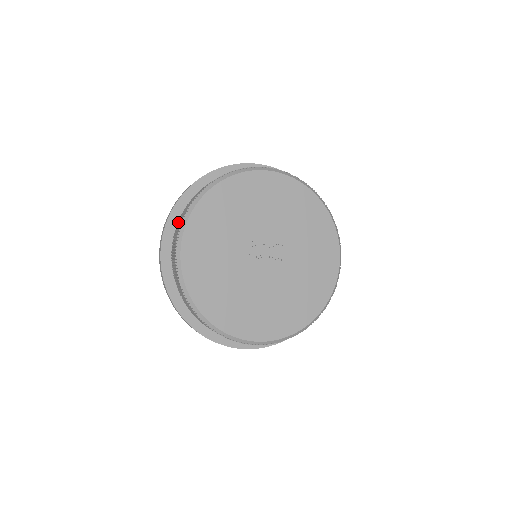
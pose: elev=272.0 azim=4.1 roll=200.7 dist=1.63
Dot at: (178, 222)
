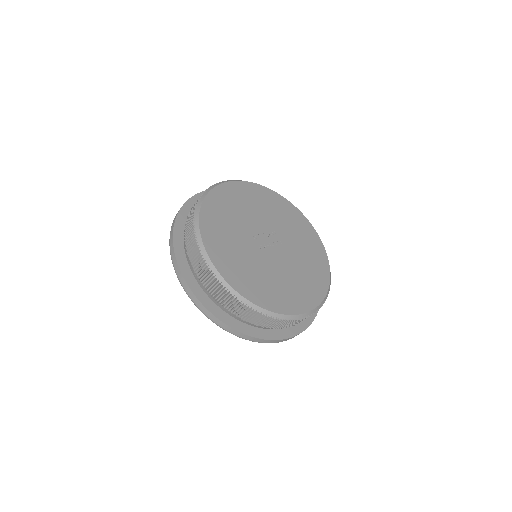
Dot at: (188, 245)
